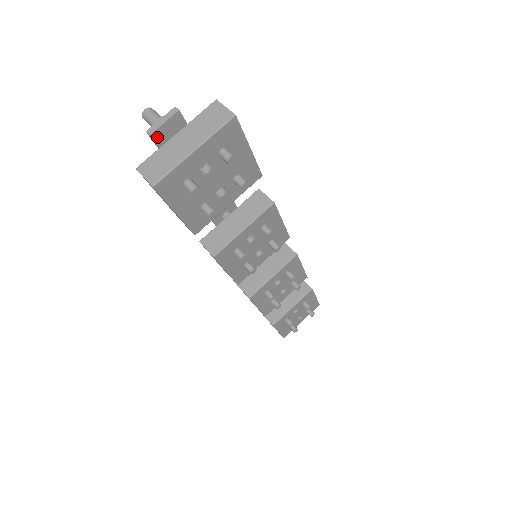
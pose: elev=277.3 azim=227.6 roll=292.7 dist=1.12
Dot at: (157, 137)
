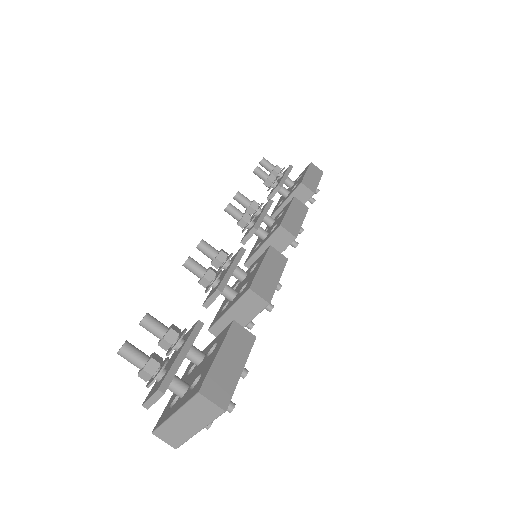
Dot at: occluded
